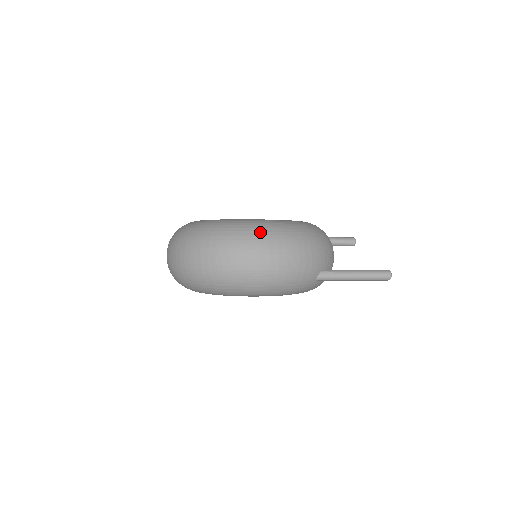
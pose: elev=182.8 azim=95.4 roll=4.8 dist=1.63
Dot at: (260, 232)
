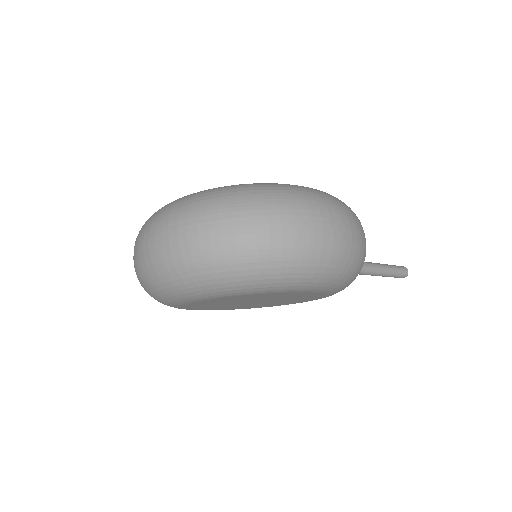
Dot at: (330, 196)
